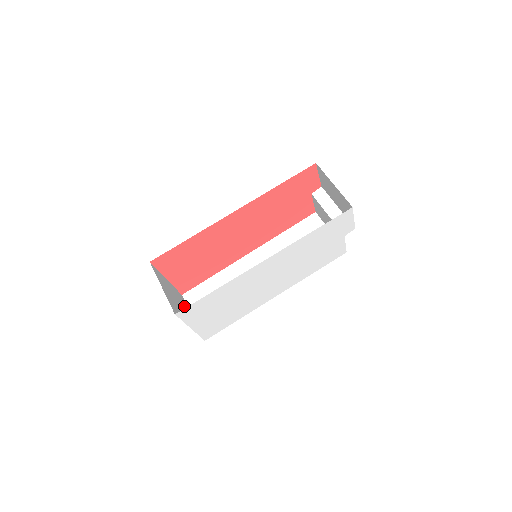
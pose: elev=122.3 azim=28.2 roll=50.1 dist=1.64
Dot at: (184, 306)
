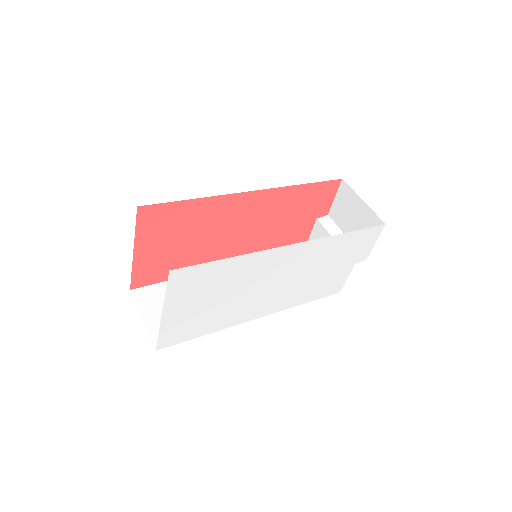
Dot at: occluded
